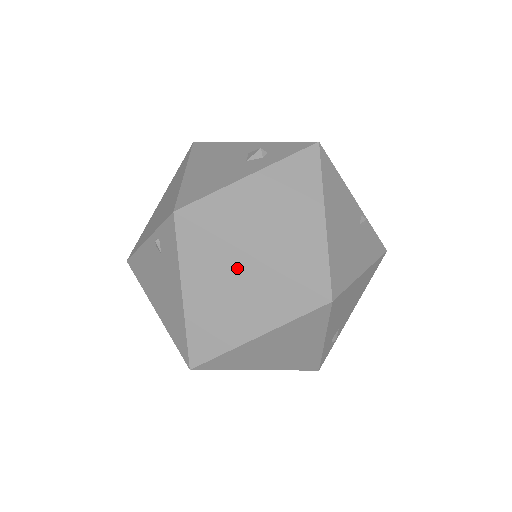
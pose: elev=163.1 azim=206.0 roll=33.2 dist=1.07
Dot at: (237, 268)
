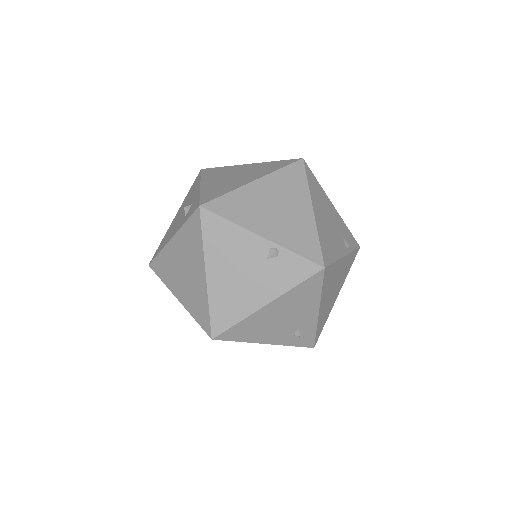
Dot at: occluded
